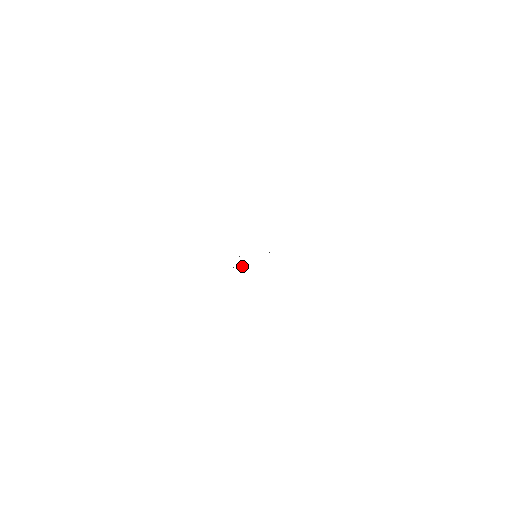
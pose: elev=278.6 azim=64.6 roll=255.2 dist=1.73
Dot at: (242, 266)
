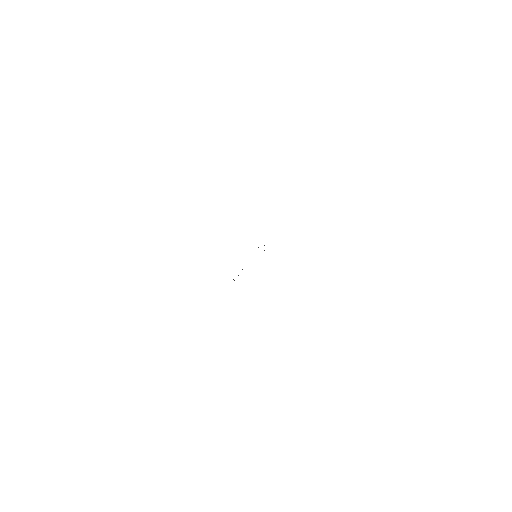
Dot at: occluded
